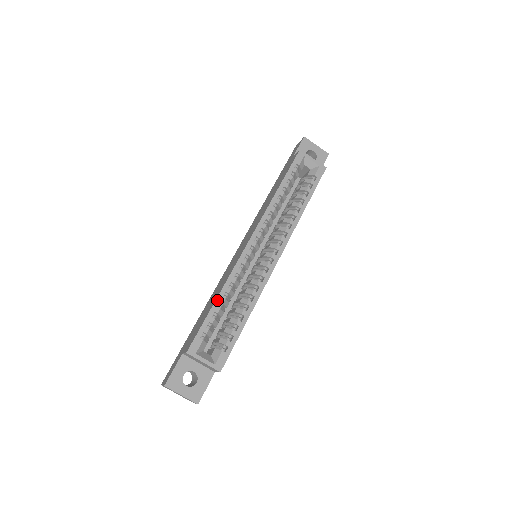
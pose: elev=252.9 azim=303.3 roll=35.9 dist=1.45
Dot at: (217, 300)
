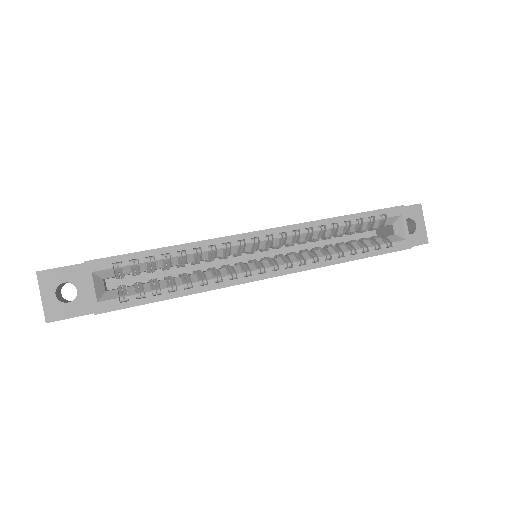
Dot at: (169, 248)
